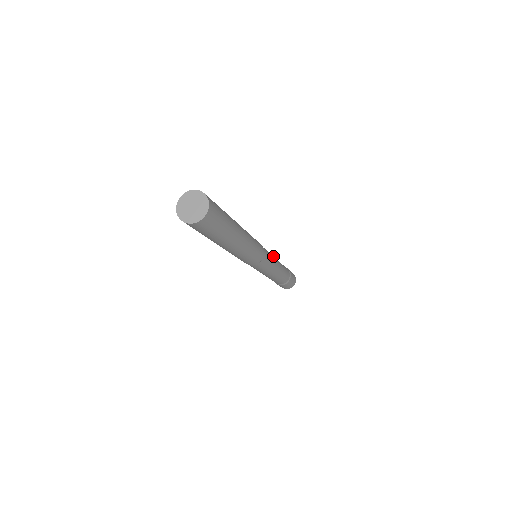
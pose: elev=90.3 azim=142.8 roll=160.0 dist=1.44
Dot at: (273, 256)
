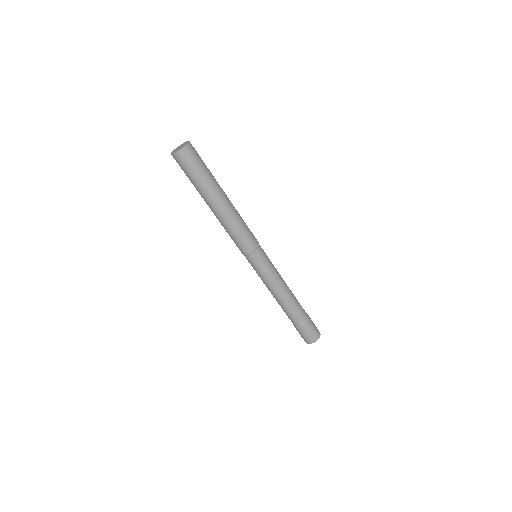
Dot at: occluded
